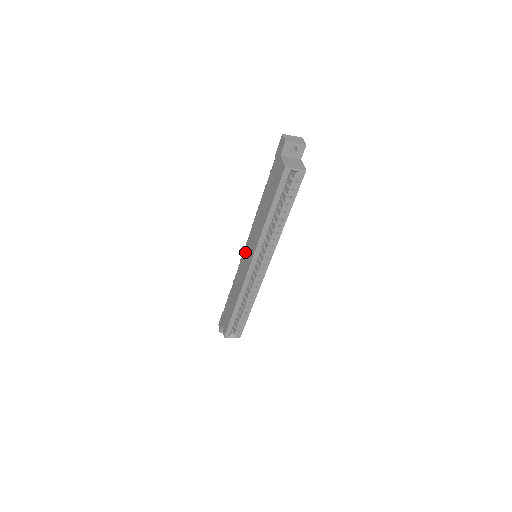
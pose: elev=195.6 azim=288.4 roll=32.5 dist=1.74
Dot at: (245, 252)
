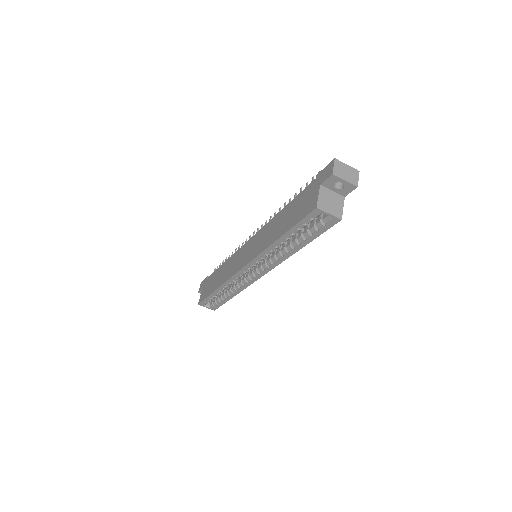
Dot at: (246, 246)
